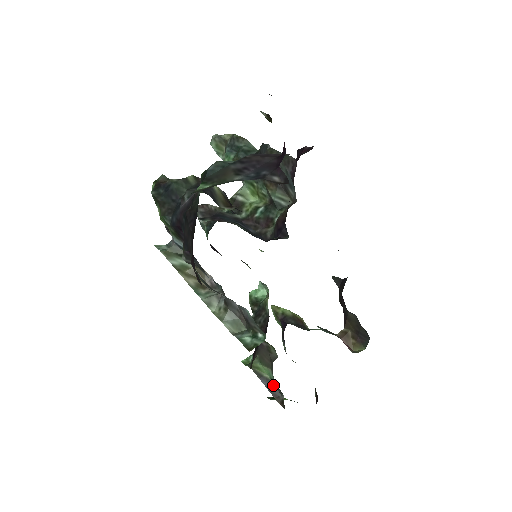
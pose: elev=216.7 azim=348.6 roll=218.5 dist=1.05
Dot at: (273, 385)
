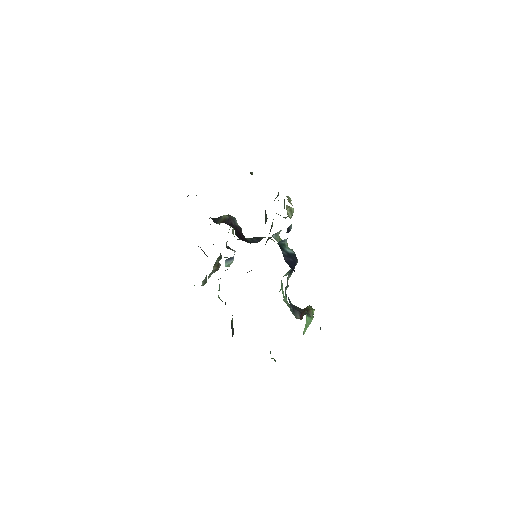
Dot at: (233, 328)
